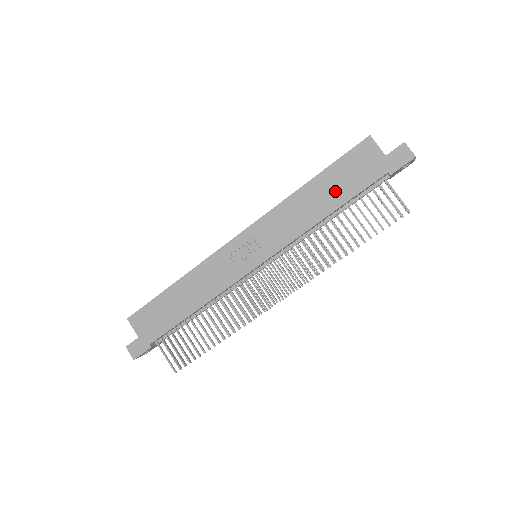
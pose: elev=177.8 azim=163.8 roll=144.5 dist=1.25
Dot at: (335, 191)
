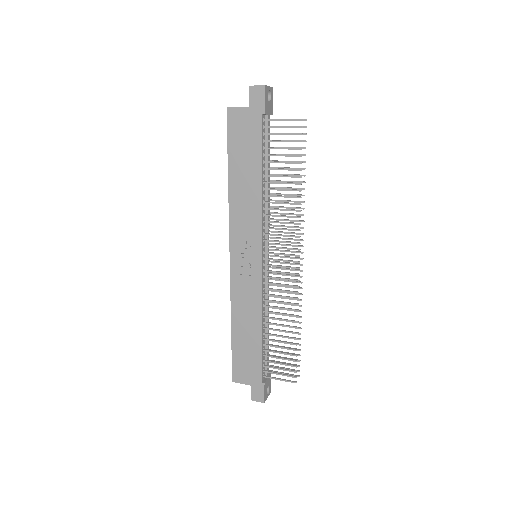
Dot at: (248, 163)
